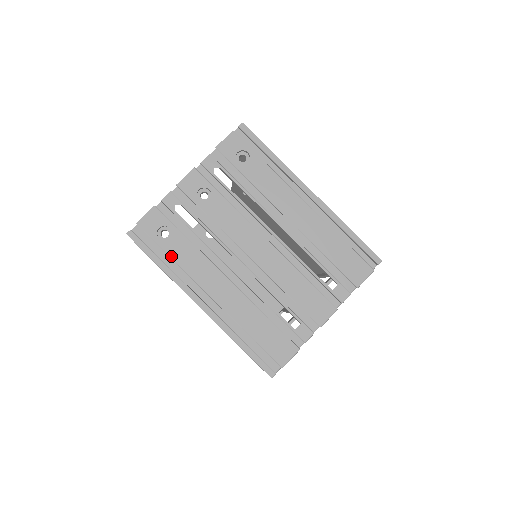
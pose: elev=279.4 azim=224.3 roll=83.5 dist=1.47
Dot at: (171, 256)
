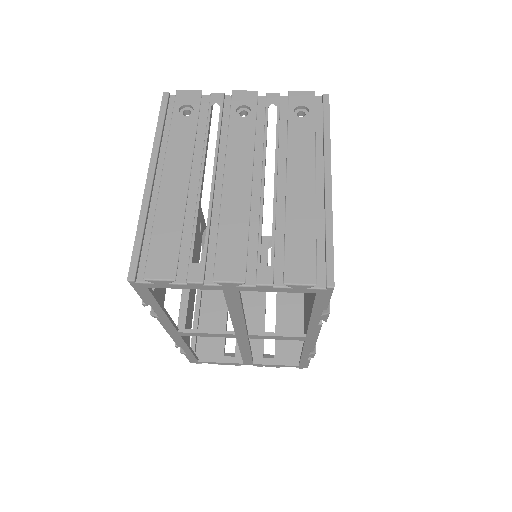
Dot at: (172, 127)
